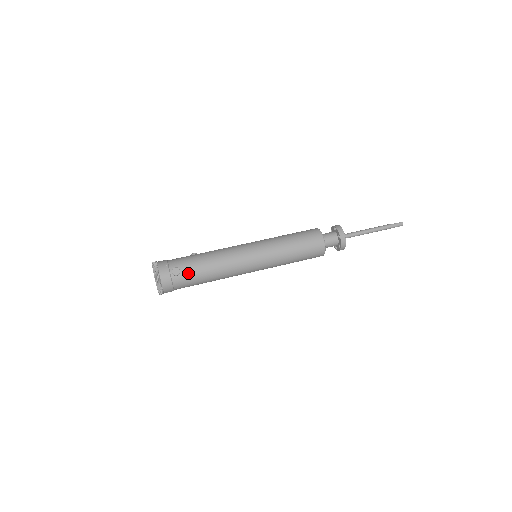
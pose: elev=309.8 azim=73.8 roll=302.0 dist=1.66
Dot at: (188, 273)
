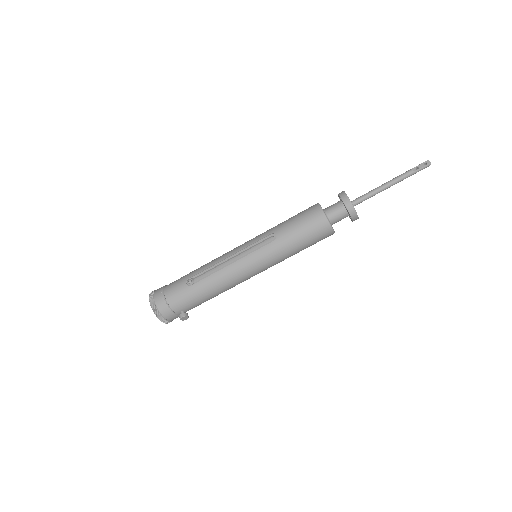
Dot at: (194, 307)
